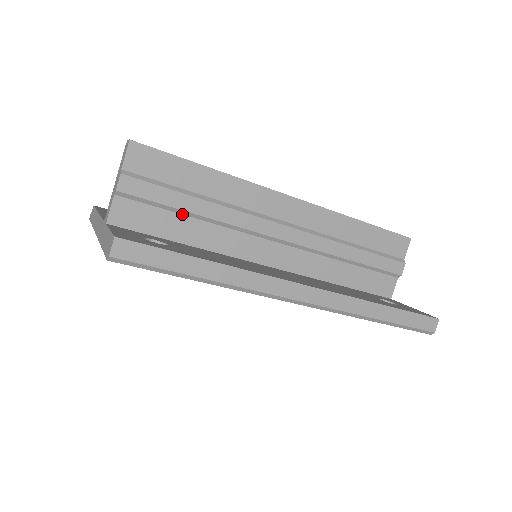
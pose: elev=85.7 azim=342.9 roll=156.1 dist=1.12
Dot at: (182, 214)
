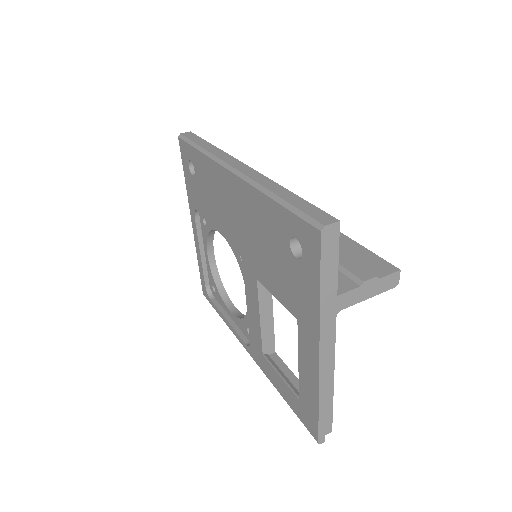
Dot at: occluded
